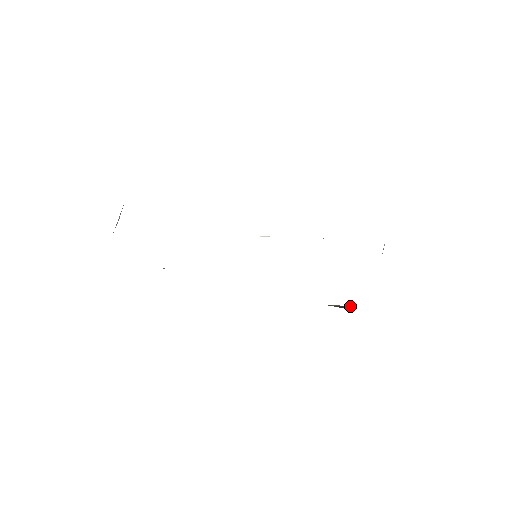
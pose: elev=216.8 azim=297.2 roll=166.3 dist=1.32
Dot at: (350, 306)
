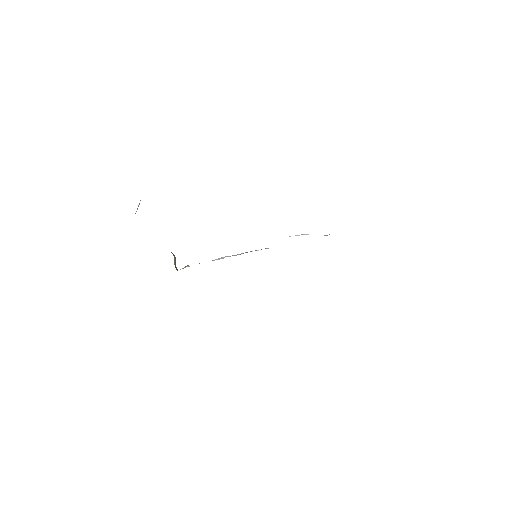
Dot at: occluded
